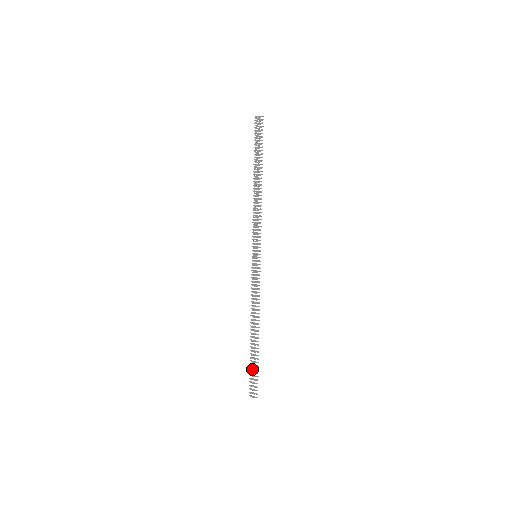
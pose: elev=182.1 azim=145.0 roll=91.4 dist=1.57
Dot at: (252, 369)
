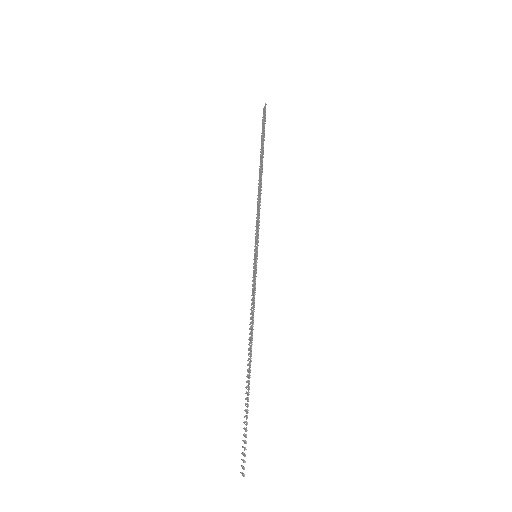
Dot at: (246, 424)
